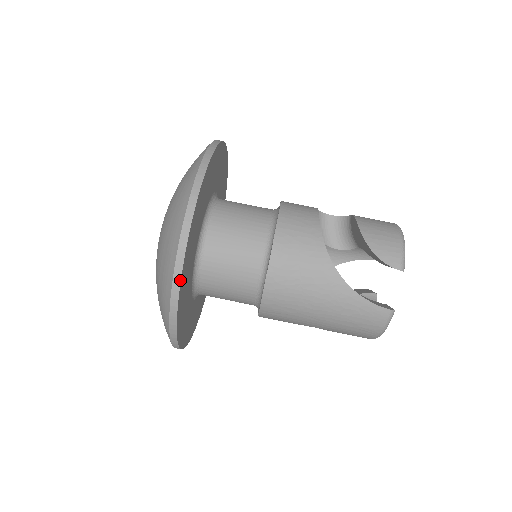
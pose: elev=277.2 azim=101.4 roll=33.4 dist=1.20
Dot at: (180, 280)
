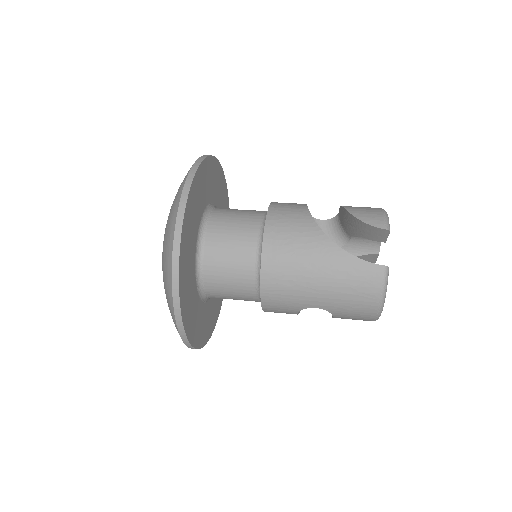
Dot at: (180, 238)
